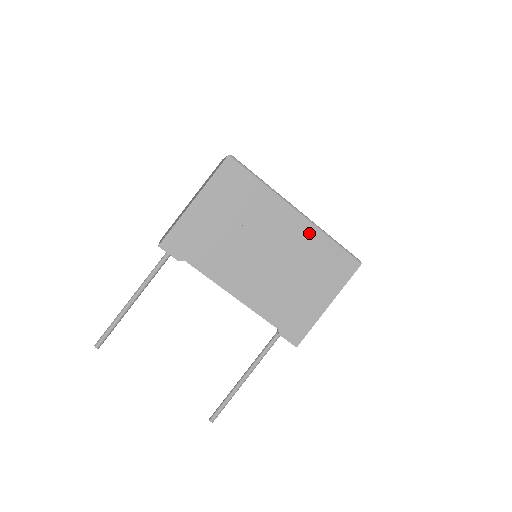
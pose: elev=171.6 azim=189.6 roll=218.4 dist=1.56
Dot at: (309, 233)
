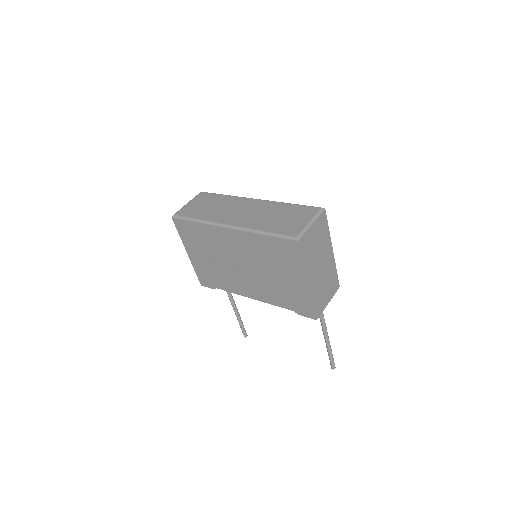
Dot at: (247, 238)
